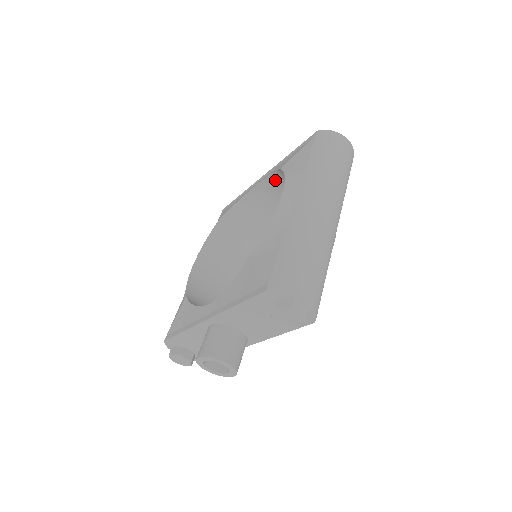
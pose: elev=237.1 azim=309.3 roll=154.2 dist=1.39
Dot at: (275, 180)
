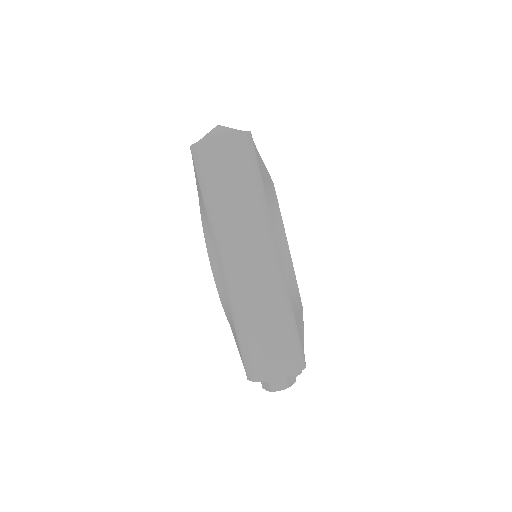
Dot at: occluded
